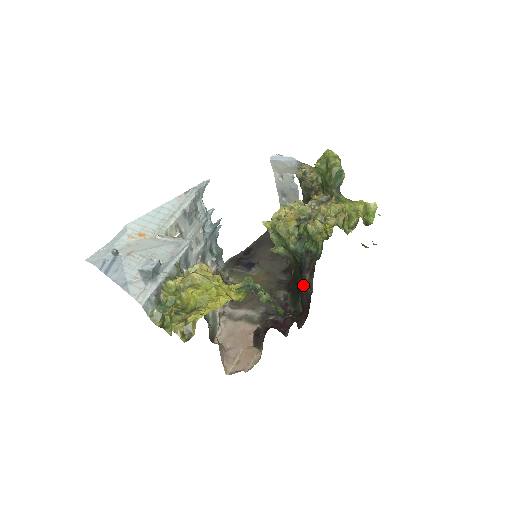
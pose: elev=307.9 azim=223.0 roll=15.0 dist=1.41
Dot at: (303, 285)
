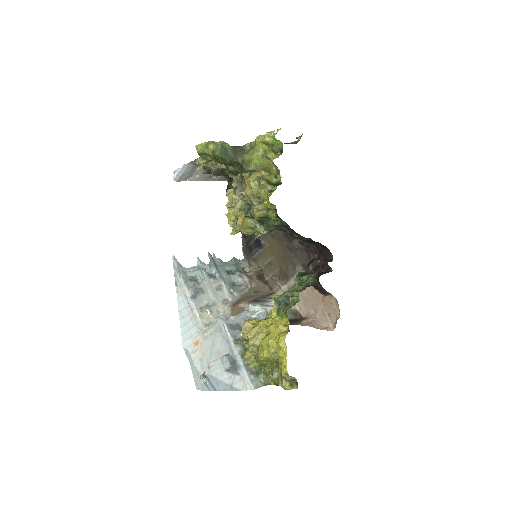
Dot at: occluded
